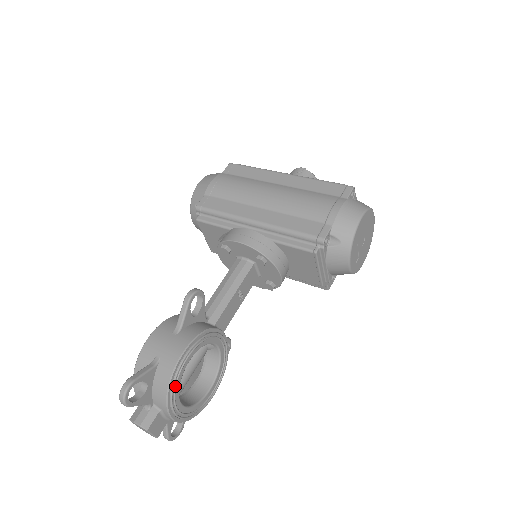
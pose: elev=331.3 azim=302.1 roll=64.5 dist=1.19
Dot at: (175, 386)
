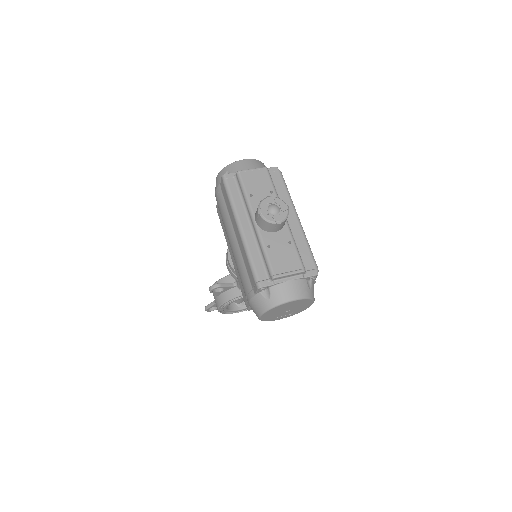
Dot at: (226, 312)
